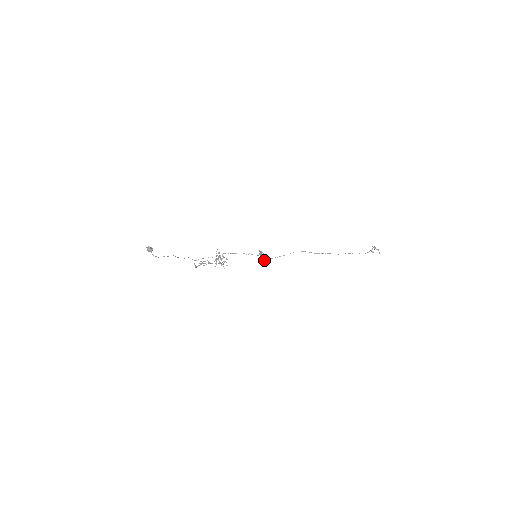
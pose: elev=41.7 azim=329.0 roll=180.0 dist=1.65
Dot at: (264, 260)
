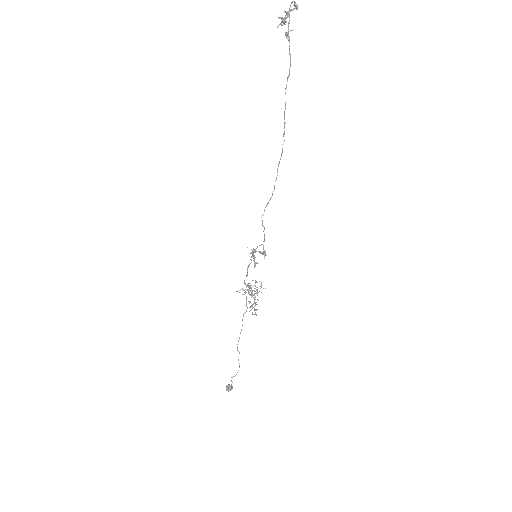
Dot at: (265, 253)
